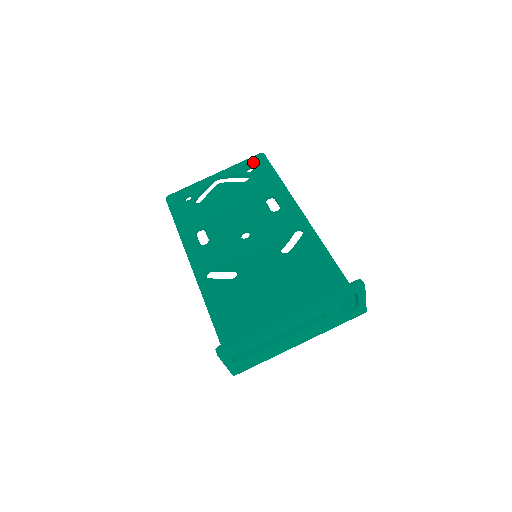
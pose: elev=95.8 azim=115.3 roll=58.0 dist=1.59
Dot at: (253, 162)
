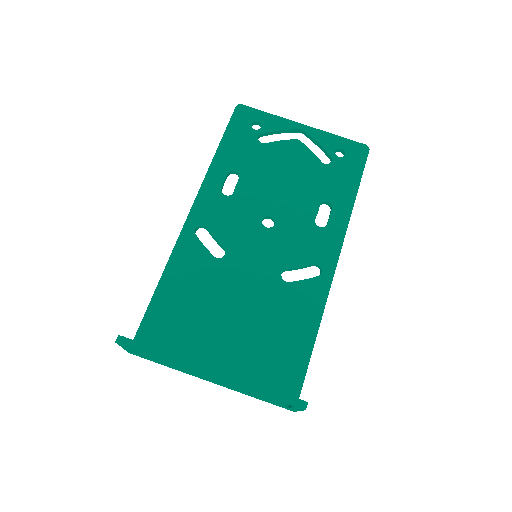
Dot at: (351, 148)
